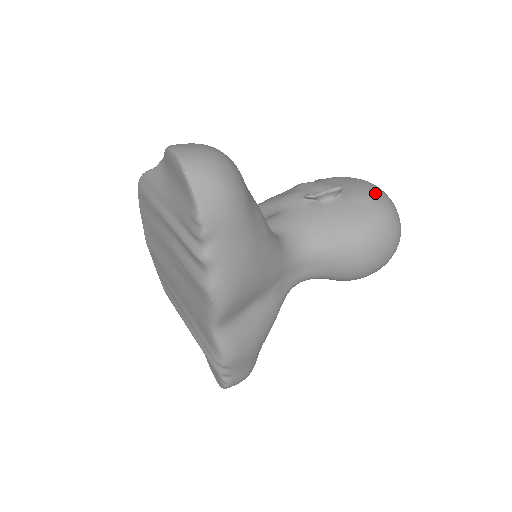
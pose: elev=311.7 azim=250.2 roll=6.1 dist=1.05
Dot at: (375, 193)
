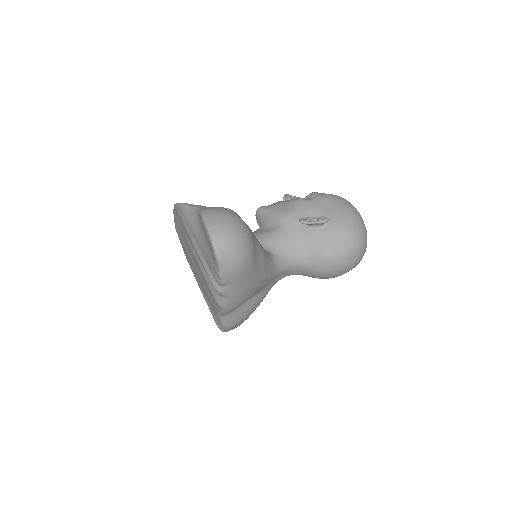
Dot at: (352, 225)
